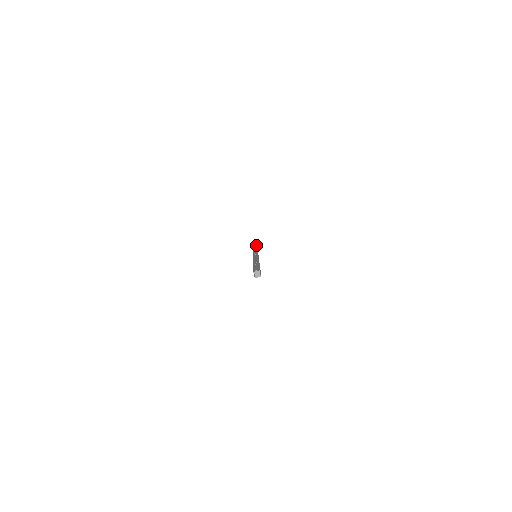
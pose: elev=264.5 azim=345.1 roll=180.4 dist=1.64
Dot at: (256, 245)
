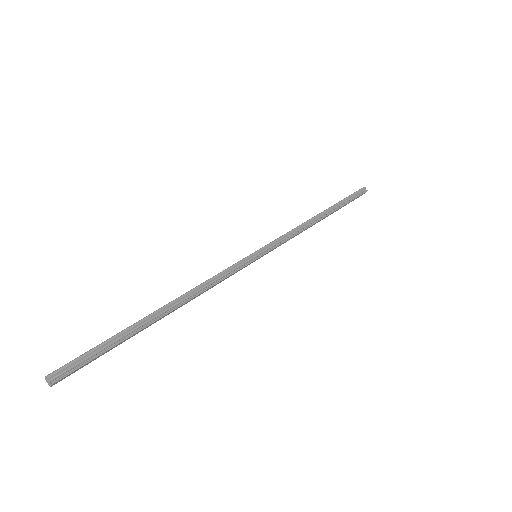
Dot at: occluded
